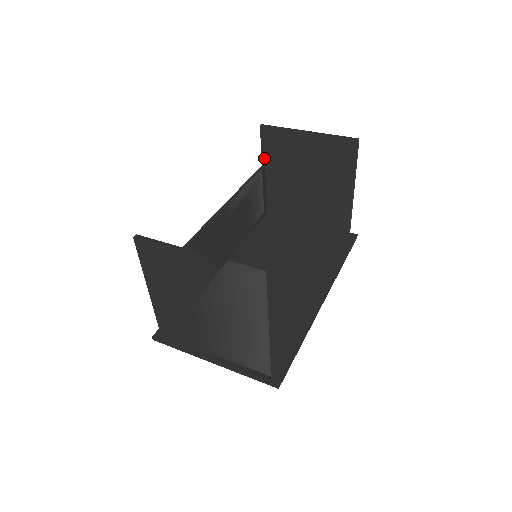
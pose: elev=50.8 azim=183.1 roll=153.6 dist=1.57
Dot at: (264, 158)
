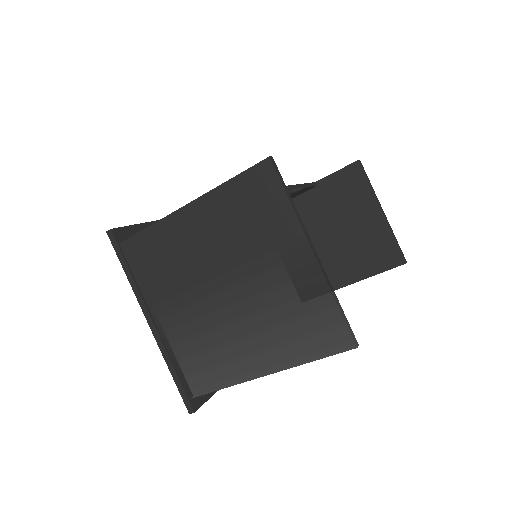
Dot at: (325, 180)
